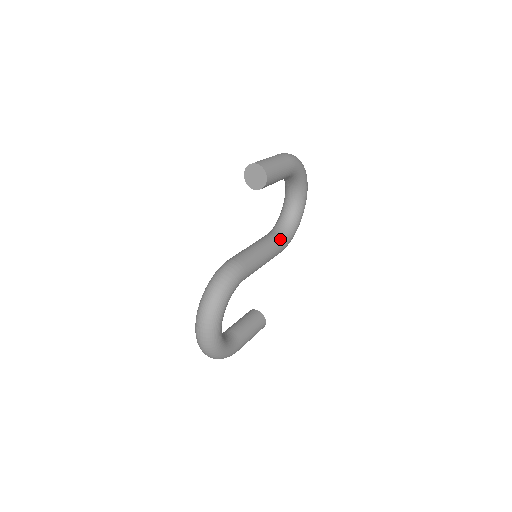
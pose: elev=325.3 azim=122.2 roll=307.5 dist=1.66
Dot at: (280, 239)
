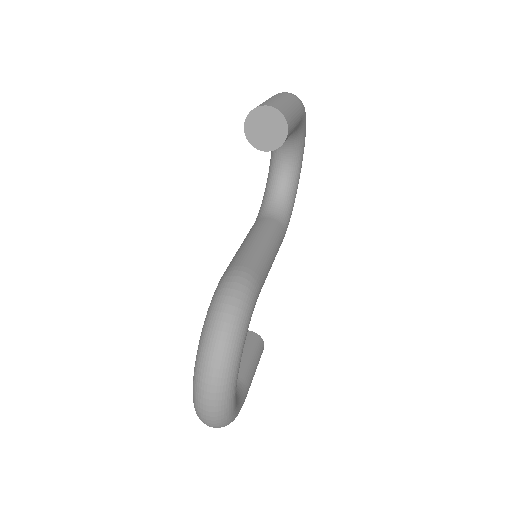
Dot at: (280, 225)
